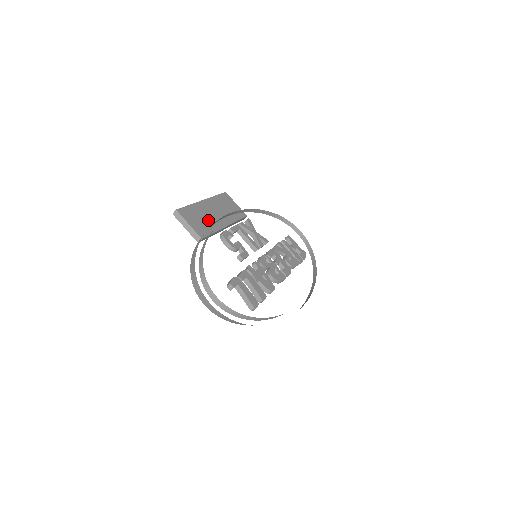
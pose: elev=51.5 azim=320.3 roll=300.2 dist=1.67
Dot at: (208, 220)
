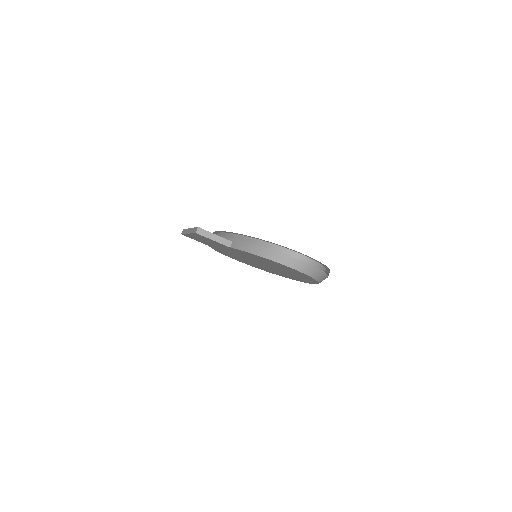
Dot at: occluded
